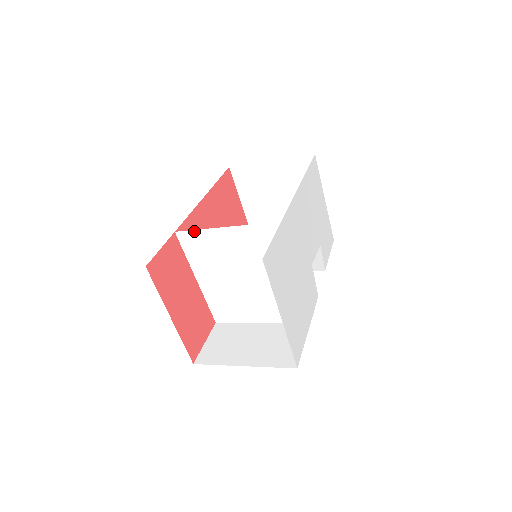
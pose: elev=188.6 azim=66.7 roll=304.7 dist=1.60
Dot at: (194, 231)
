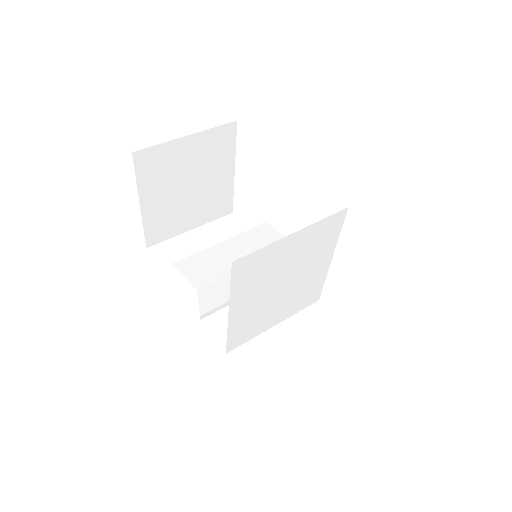
Dot at: (257, 251)
